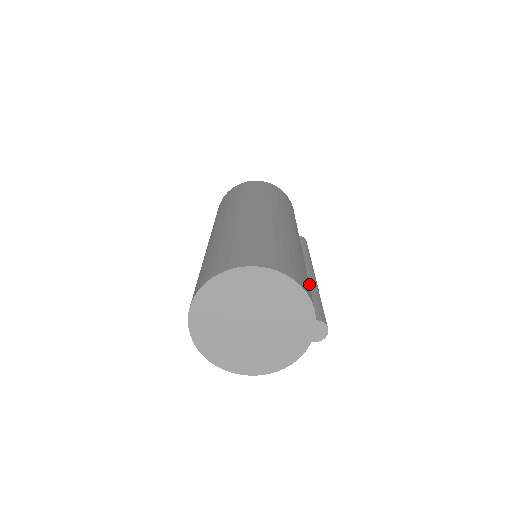
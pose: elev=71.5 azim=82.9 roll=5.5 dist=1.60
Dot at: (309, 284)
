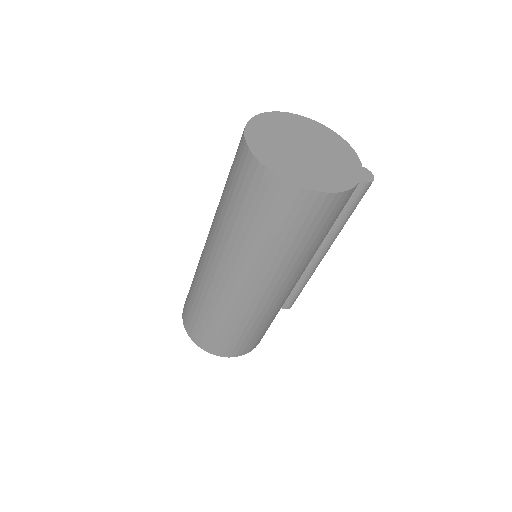
Dot at: occluded
